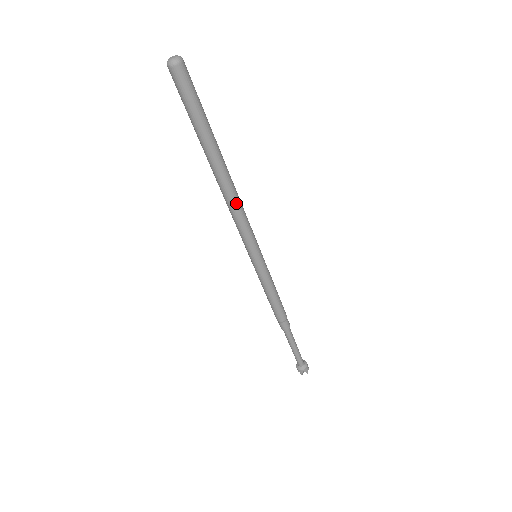
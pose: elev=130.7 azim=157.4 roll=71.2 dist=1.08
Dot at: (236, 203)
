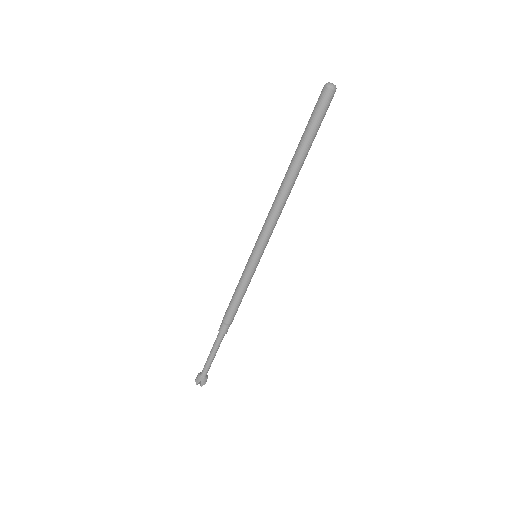
Dot at: (281, 205)
